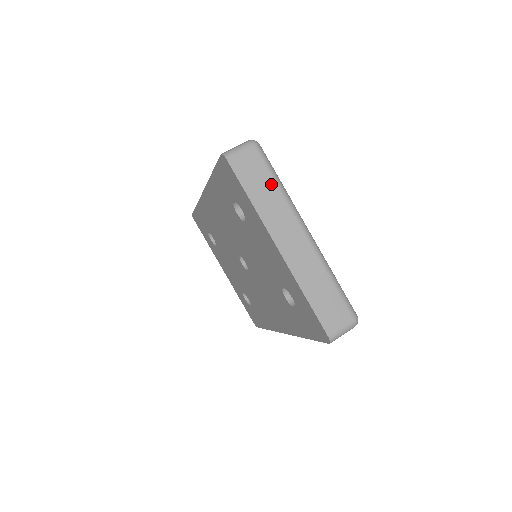
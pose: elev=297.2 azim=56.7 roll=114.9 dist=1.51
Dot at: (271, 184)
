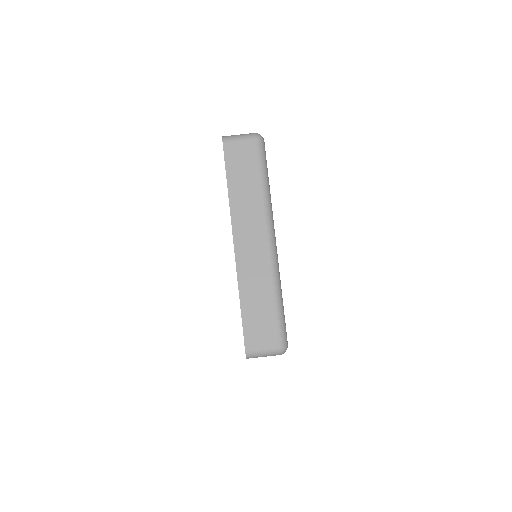
Dot at: (255, 181)
